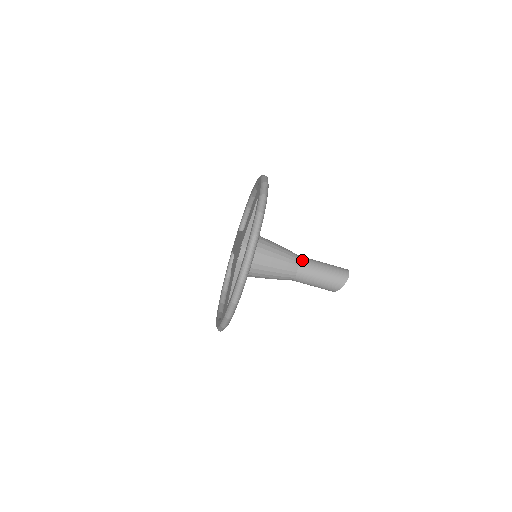
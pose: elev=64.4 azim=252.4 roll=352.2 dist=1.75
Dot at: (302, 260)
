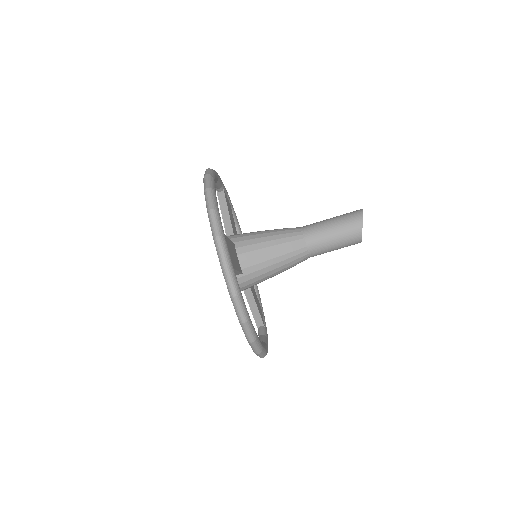
Dot at: occluded
